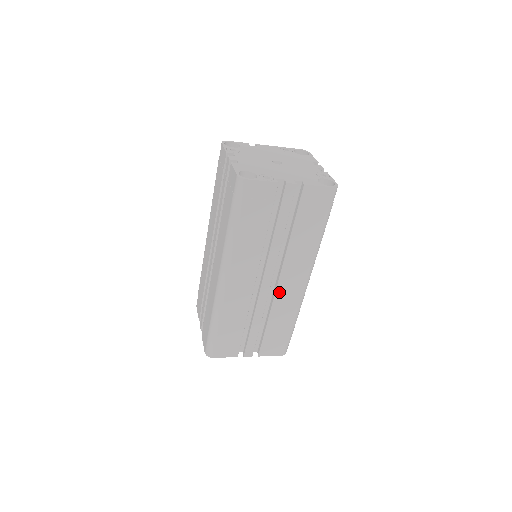
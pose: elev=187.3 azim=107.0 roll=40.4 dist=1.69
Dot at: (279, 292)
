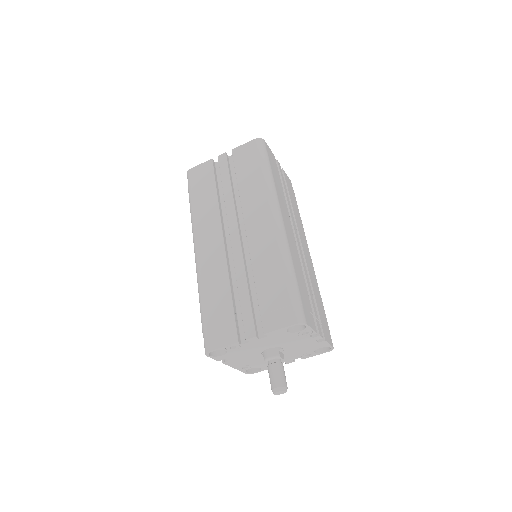
Dot at: (305, 257)
